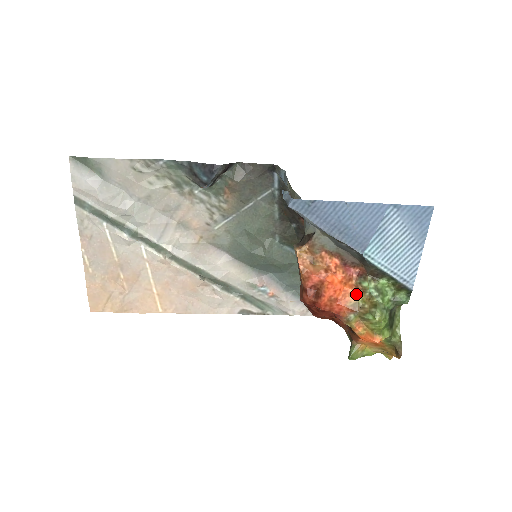
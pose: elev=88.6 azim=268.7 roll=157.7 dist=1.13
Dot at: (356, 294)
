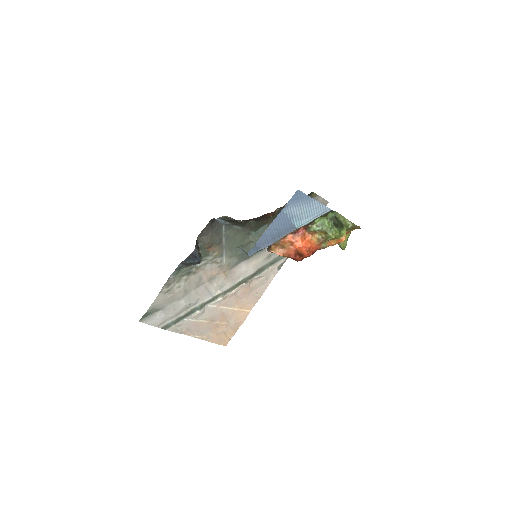
Dot at: (314, 236)
